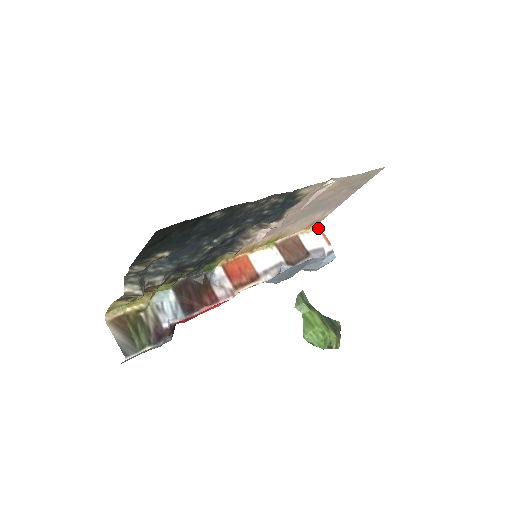
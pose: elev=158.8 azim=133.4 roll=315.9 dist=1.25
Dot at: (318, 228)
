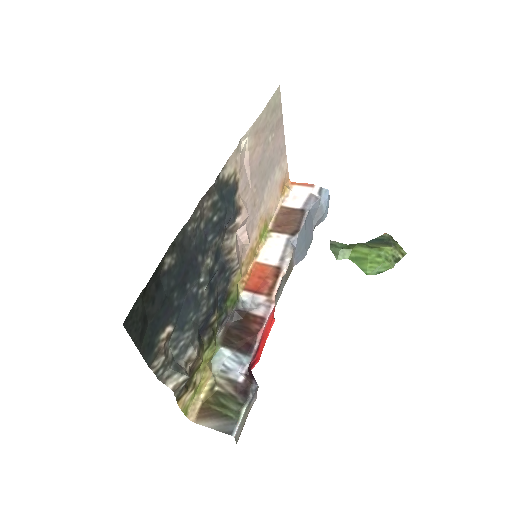
Dot at: (292, 184)
